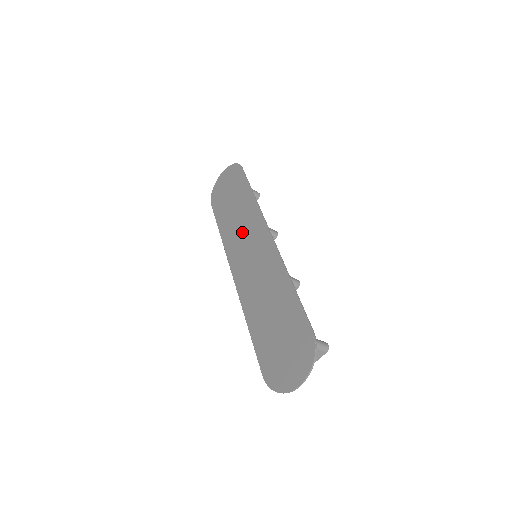
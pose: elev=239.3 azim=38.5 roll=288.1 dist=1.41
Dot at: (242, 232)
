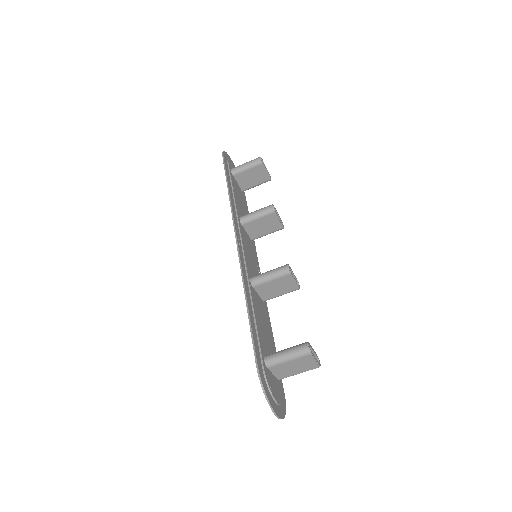
Dot at: occluded
